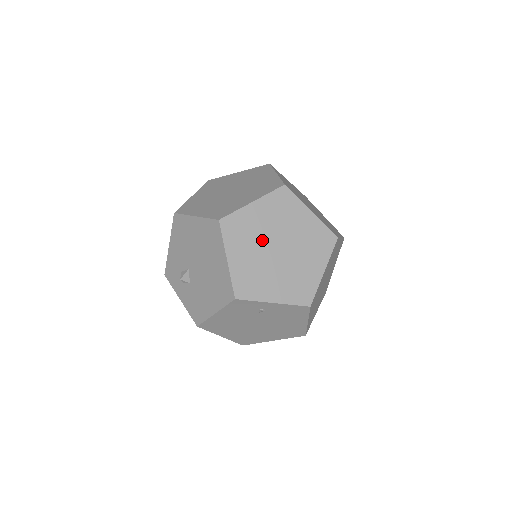
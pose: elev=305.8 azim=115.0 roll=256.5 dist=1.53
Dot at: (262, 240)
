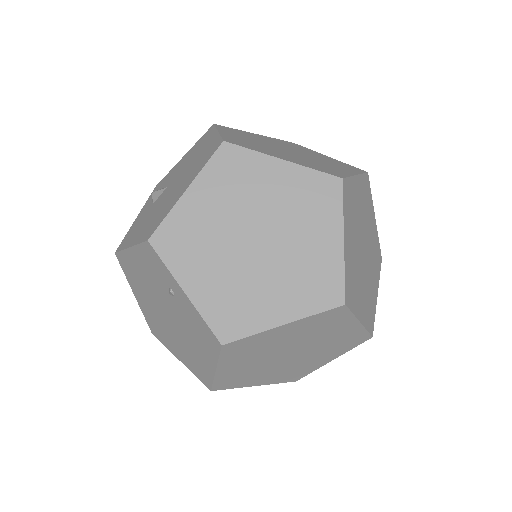
Dot at: (248, 210)
